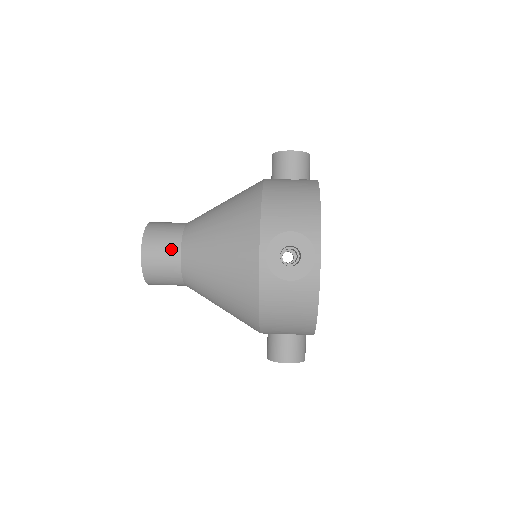
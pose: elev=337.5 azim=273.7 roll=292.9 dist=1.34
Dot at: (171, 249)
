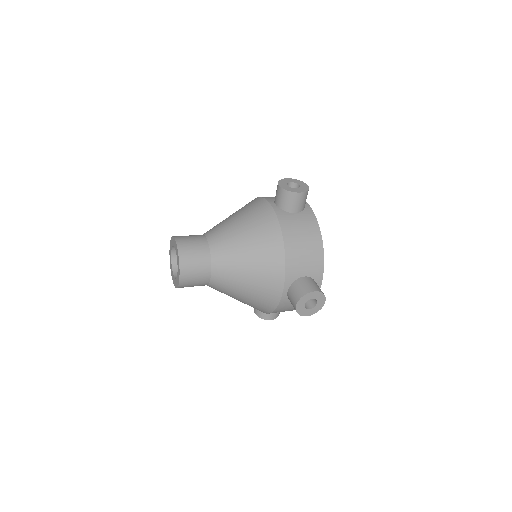
Dot at: (204, 273)
